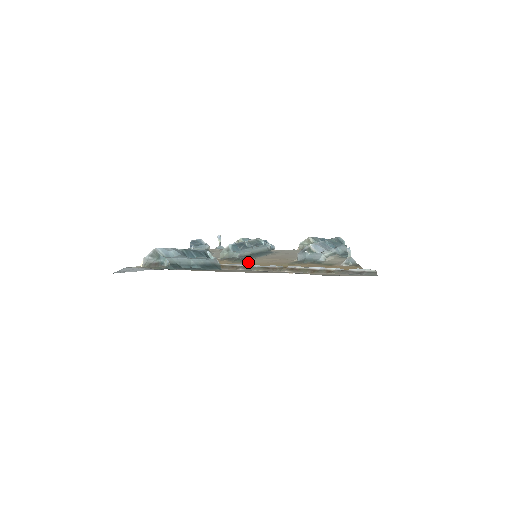
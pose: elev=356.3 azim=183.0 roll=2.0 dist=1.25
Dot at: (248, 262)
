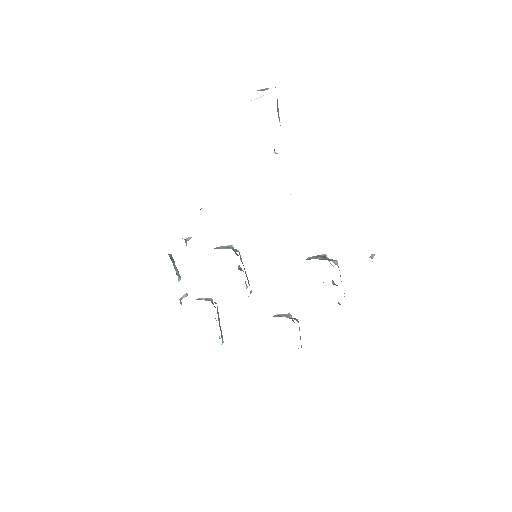
Dot at: occluded
